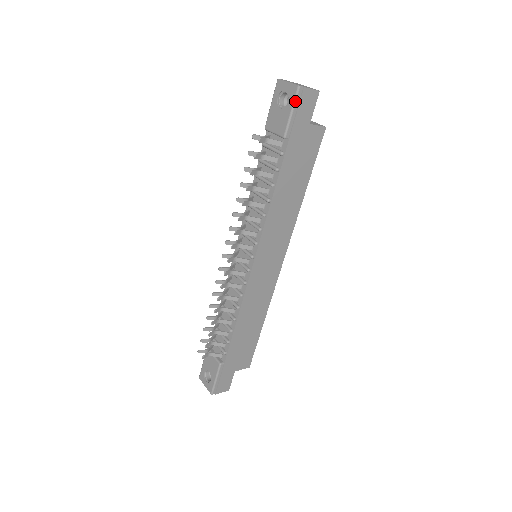
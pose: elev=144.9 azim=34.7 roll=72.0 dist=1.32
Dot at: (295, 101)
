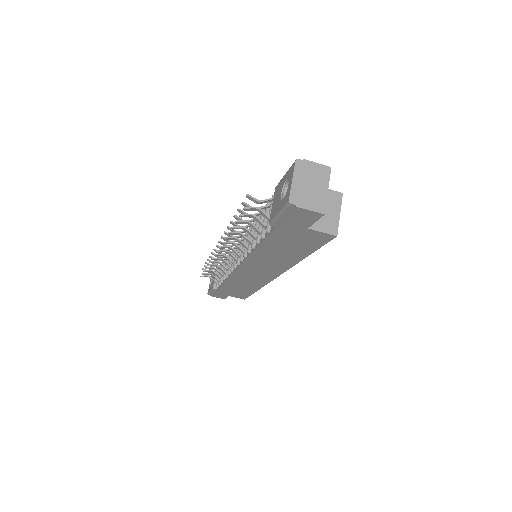
Dot at: (283, 209)
